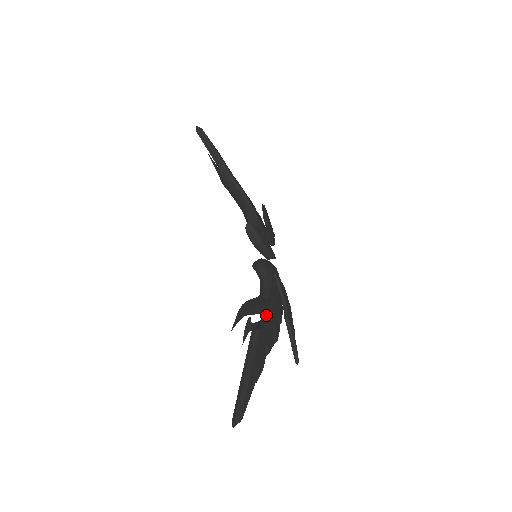
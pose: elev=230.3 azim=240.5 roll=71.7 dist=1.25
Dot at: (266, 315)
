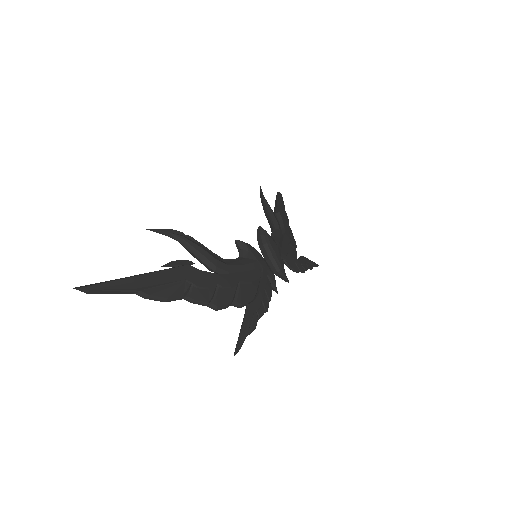
Dot at: (215, 274)
